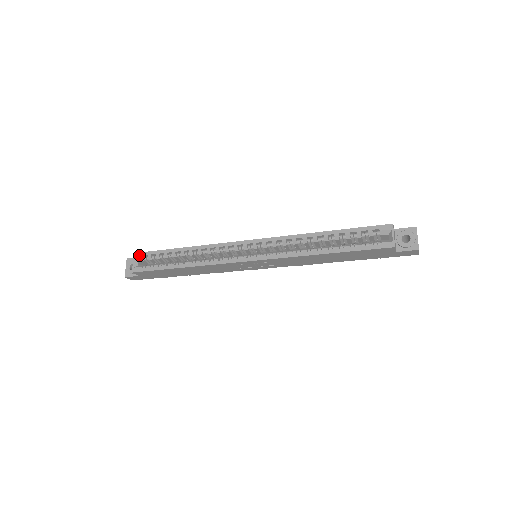
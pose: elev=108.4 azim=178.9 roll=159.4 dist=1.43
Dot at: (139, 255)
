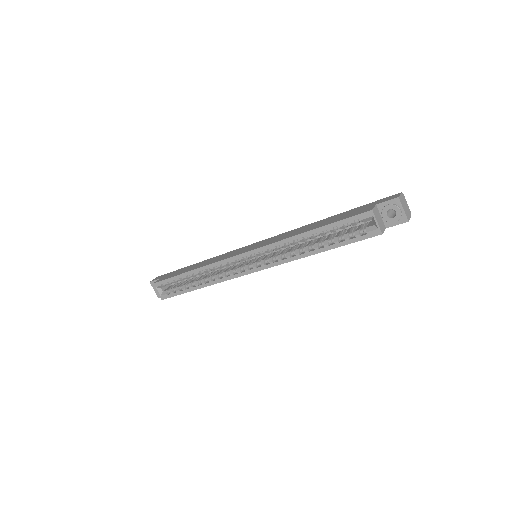
Dot at: (158, 285)
